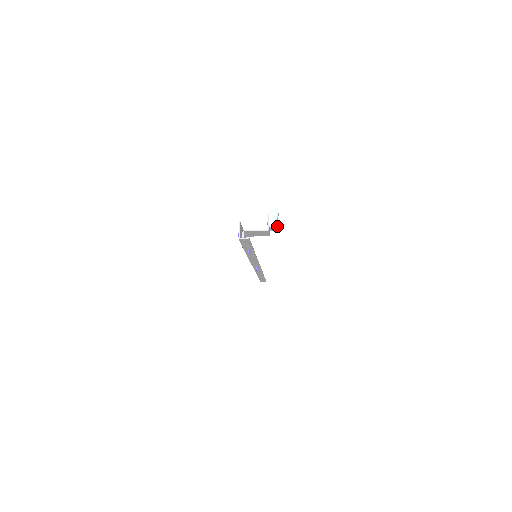
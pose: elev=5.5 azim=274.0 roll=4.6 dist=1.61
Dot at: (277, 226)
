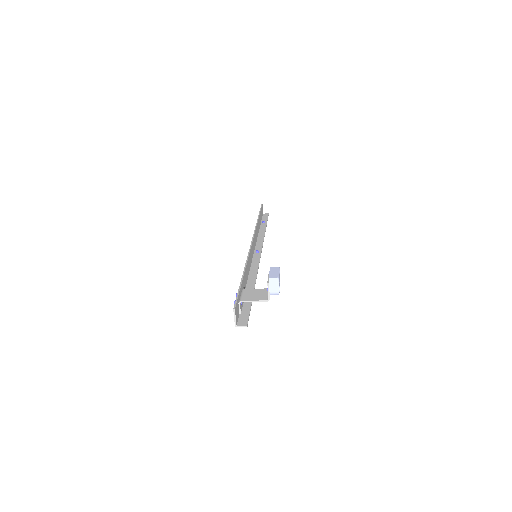
Dot at: occluded
